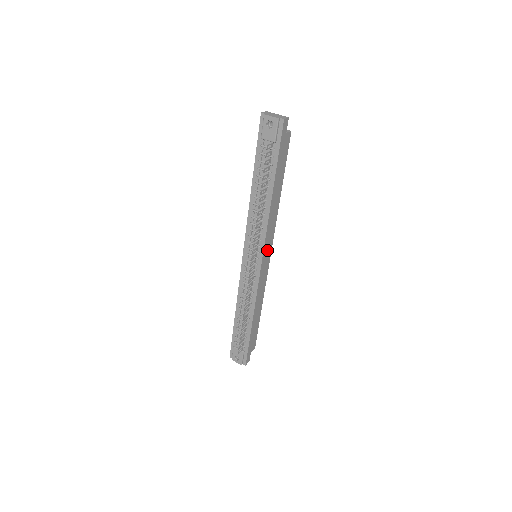
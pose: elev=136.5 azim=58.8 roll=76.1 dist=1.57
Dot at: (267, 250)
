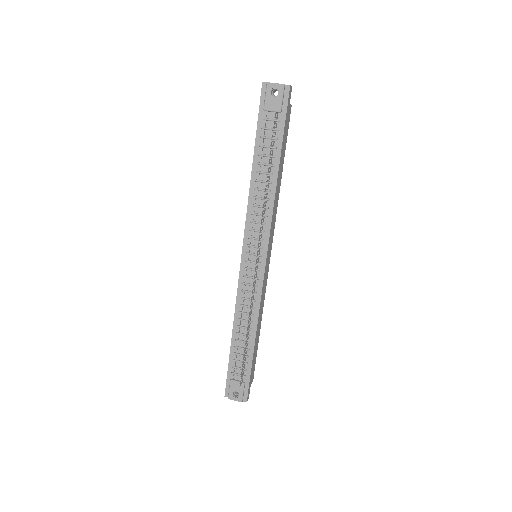
Dot at: (269, 246)
